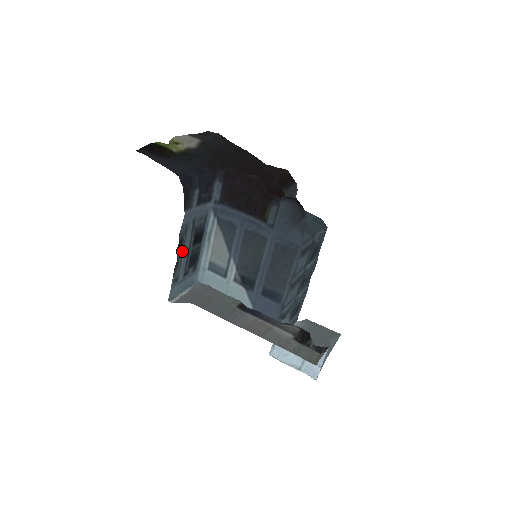
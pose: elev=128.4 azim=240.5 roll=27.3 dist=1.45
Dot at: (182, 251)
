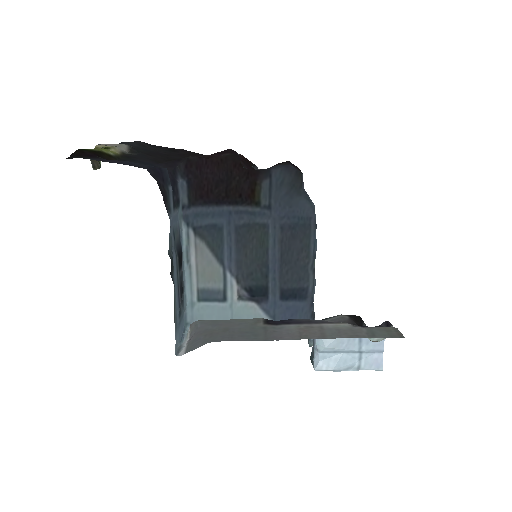
Dot at: (173, 278)
